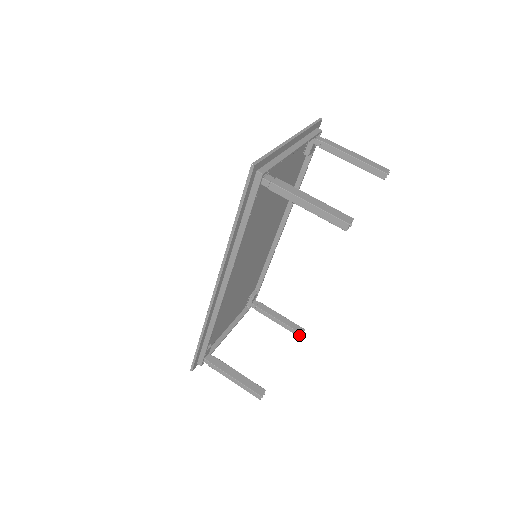
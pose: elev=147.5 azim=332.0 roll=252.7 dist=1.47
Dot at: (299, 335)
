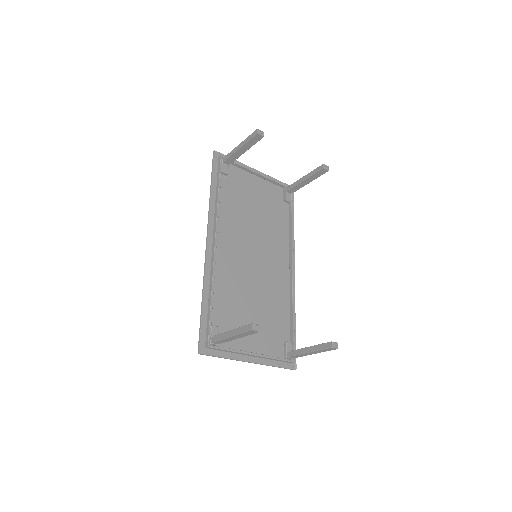
Dot at: (330, 345)
